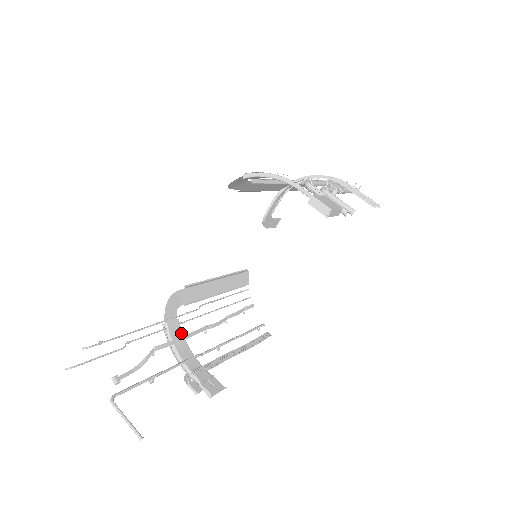
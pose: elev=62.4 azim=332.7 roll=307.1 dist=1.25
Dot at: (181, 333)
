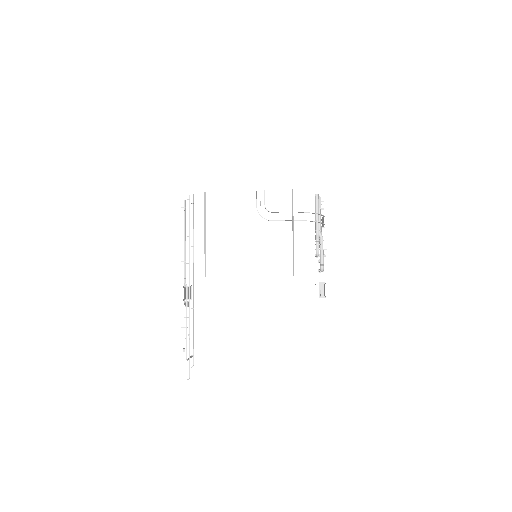
Dot at: occluded
